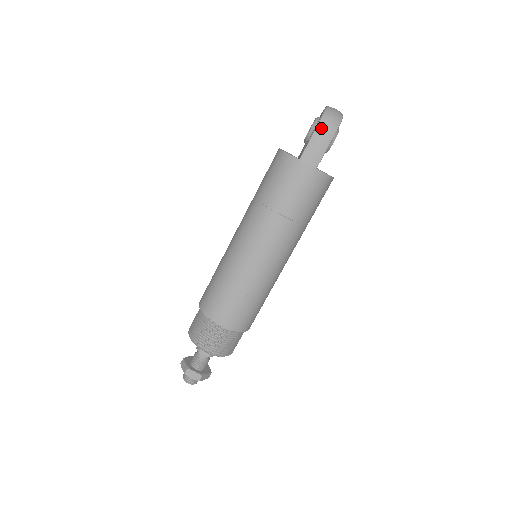
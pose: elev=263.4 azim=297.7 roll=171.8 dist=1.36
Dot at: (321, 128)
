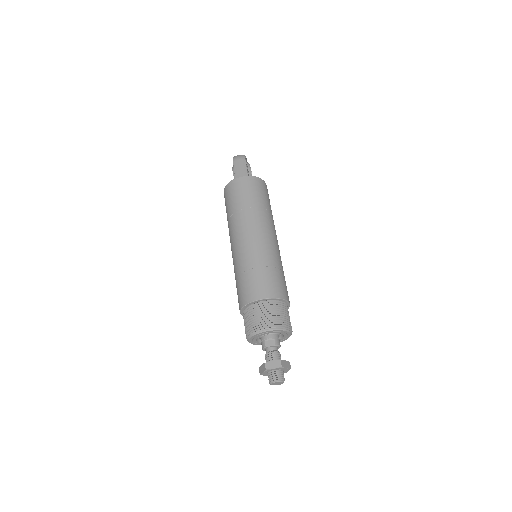
Dot at: (235, 160)
